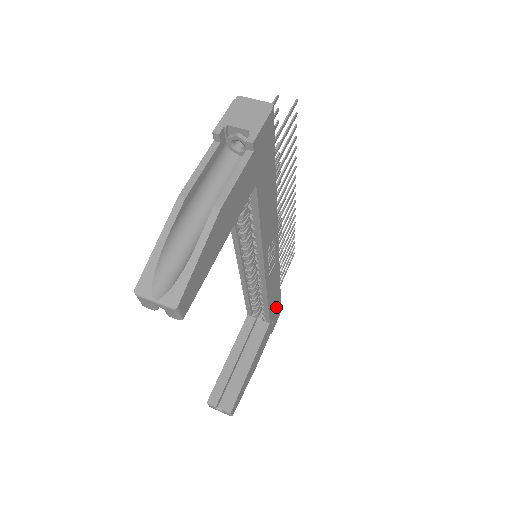
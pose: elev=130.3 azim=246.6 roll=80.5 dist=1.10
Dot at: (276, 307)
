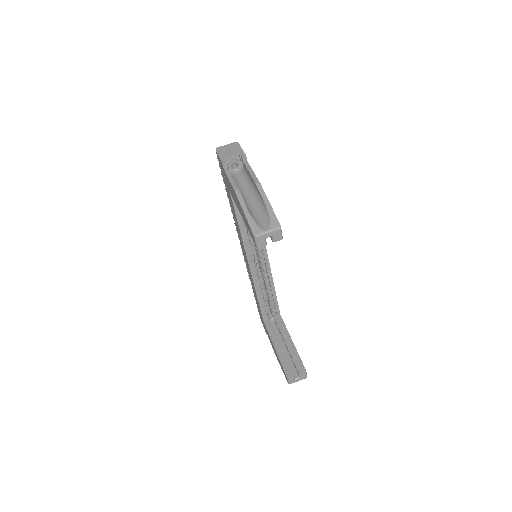
Dot at: occluded
